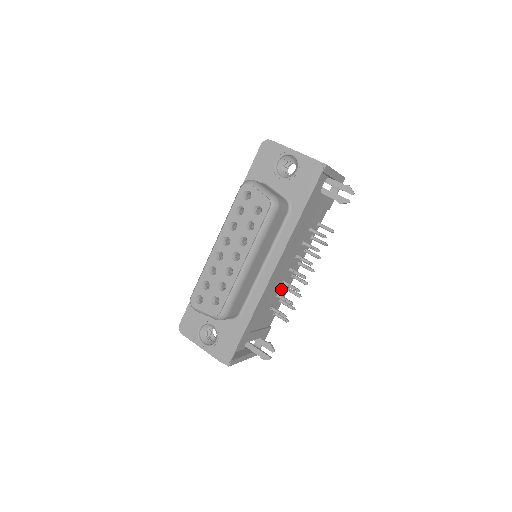
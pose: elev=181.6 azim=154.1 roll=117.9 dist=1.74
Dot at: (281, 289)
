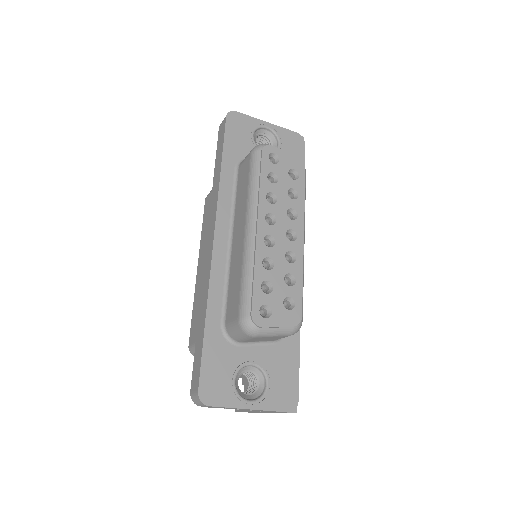
Dot at: occluded
